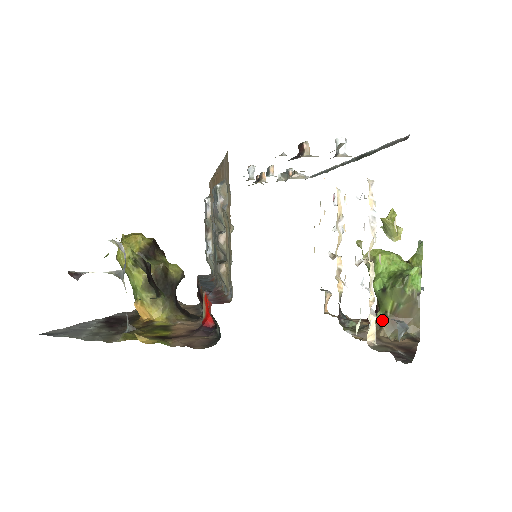
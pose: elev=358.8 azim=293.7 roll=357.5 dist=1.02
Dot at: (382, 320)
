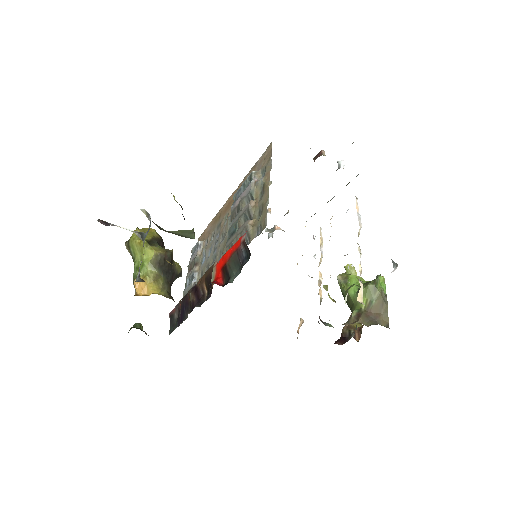
Dot at: (358, 314)
